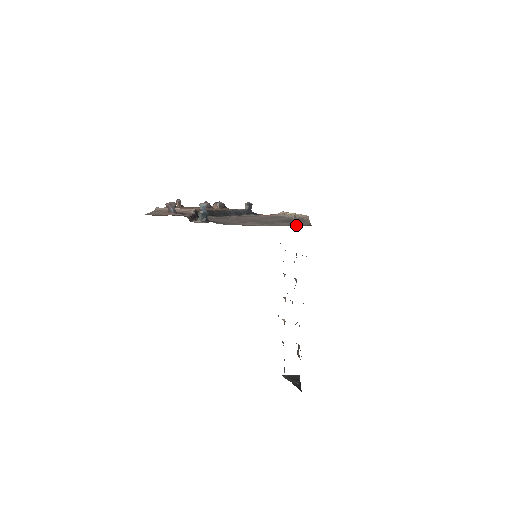
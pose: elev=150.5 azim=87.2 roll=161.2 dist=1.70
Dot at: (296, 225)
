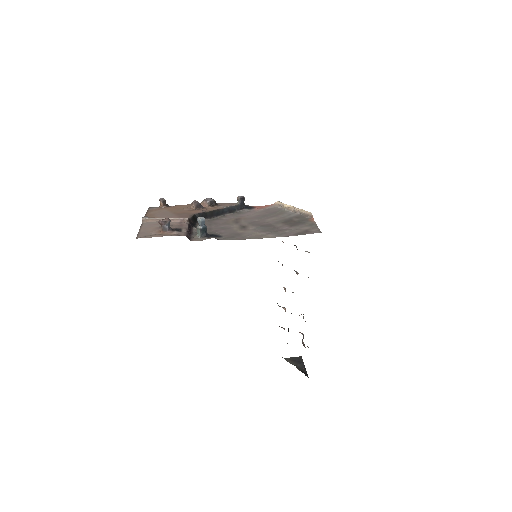
Dot at: (305, 233)
